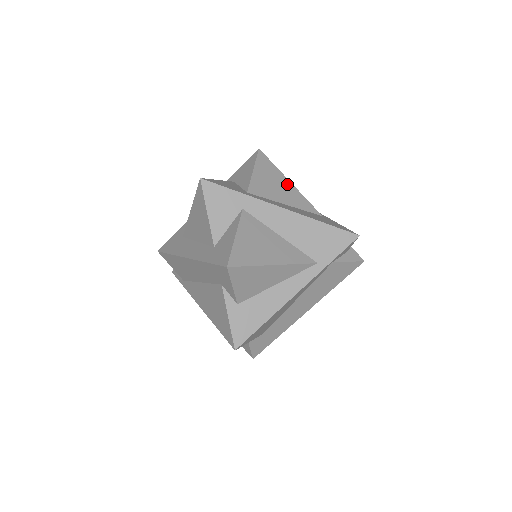
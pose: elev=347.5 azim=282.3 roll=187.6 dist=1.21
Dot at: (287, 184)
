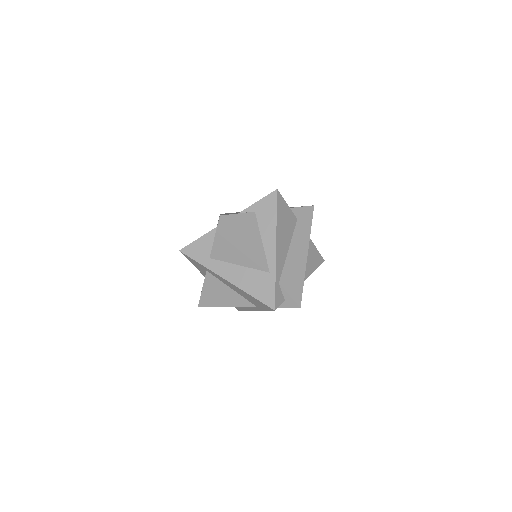
Dot at: (242, 247)
